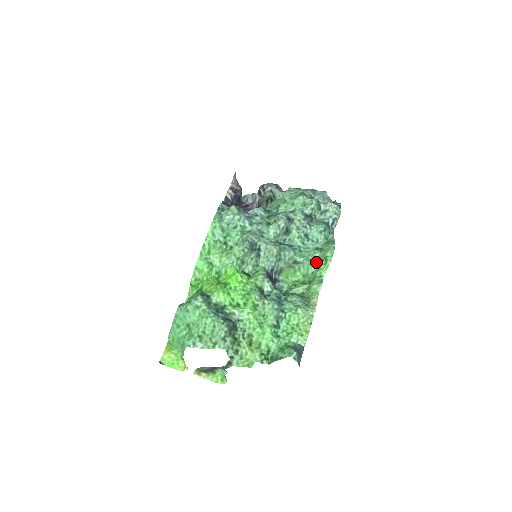
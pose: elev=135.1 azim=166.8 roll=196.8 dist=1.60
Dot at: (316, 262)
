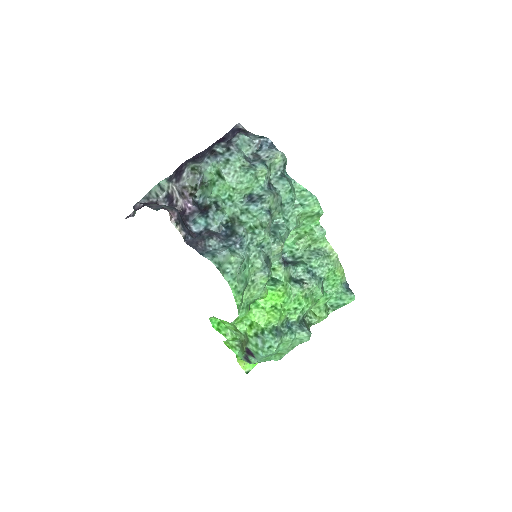
Dot at: (303, 217)
